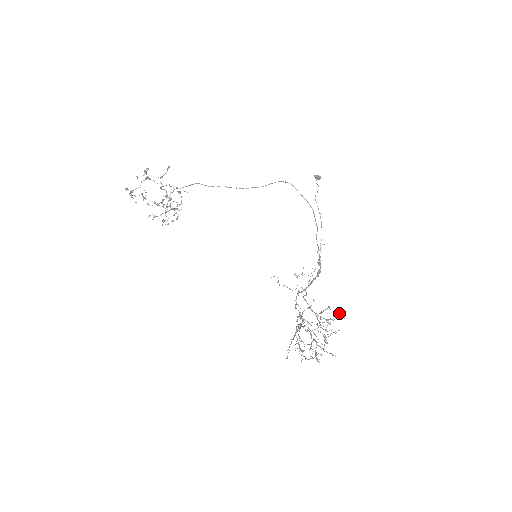
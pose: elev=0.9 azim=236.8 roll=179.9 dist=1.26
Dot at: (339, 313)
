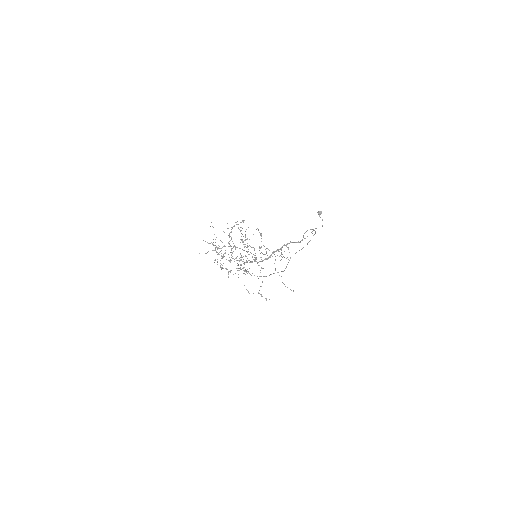
Dot at: occluded
